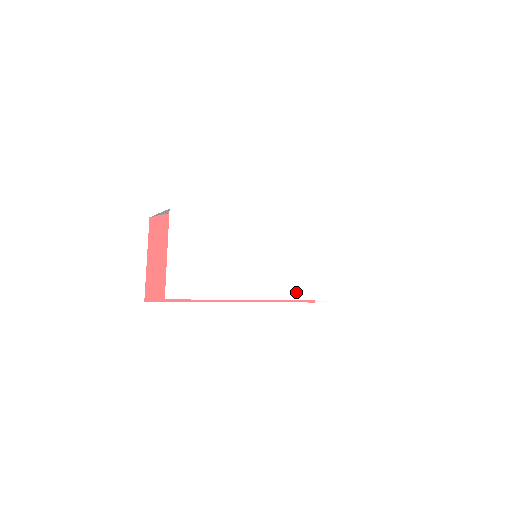
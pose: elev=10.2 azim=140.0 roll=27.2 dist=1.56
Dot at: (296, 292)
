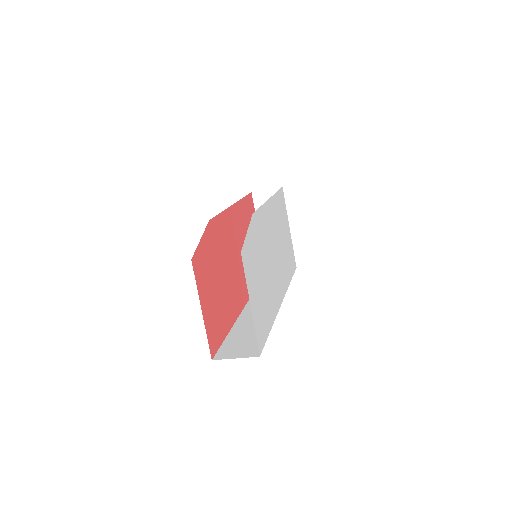
Dot at: (287, 279)
